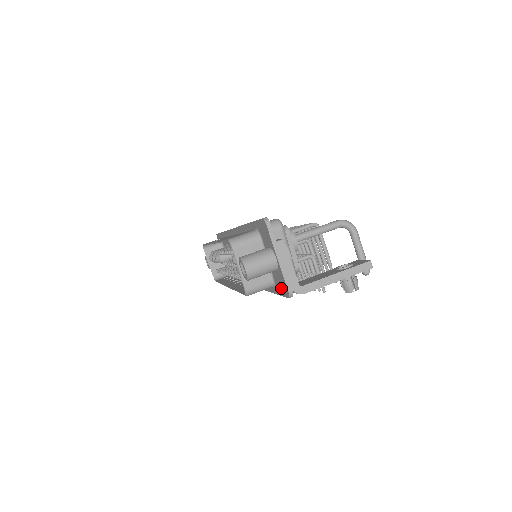
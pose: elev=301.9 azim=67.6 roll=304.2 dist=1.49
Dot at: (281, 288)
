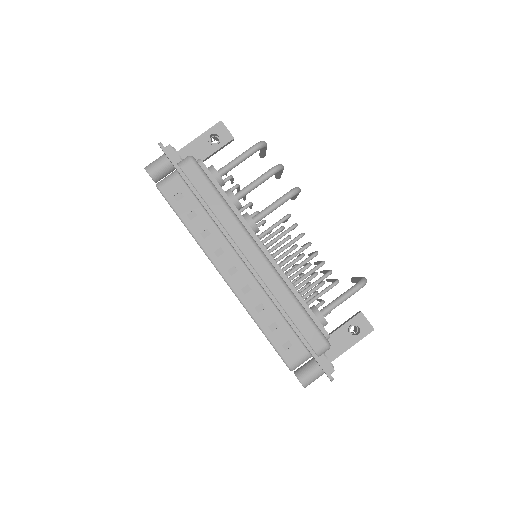
Dot at: occluded
